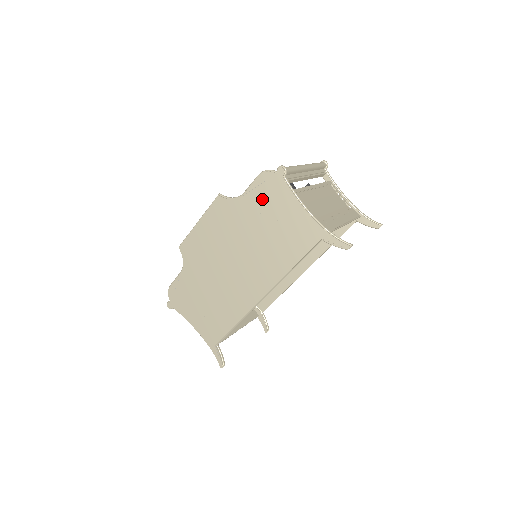
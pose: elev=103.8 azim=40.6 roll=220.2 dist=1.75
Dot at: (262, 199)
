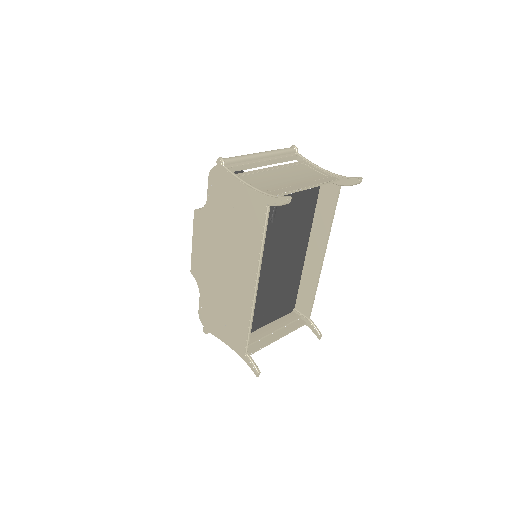
Dot at: (218, 195)
